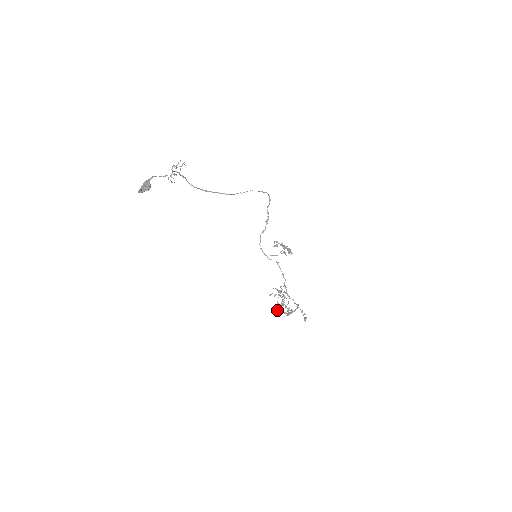
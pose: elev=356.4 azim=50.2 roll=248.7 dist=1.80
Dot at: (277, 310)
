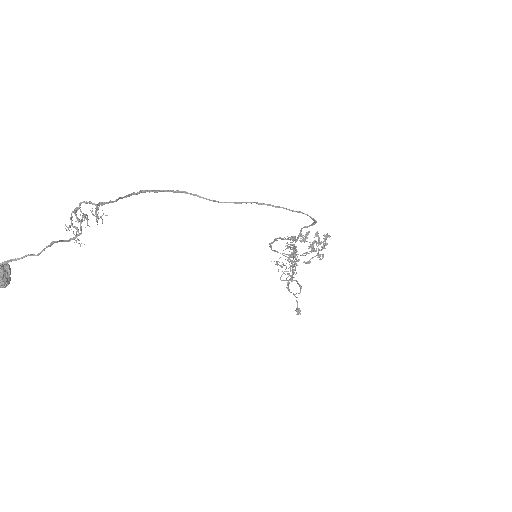
Dot at: (276, 264)
